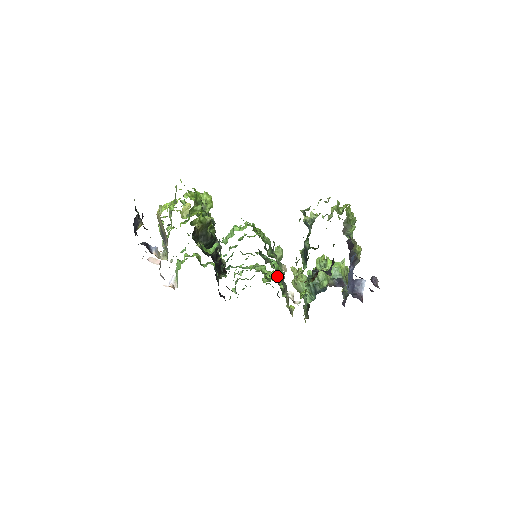
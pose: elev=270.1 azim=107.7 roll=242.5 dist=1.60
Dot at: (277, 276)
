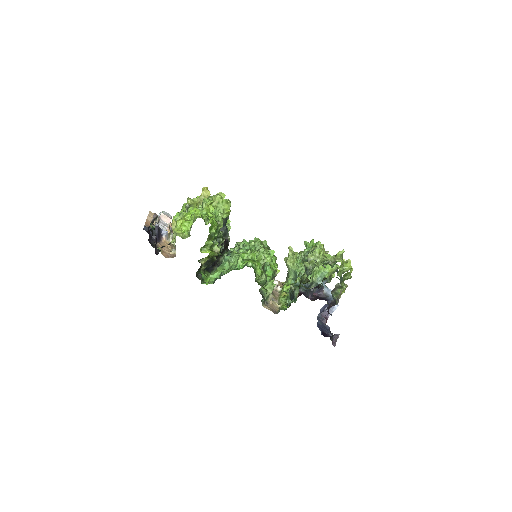
Dot at: (273, 254)
